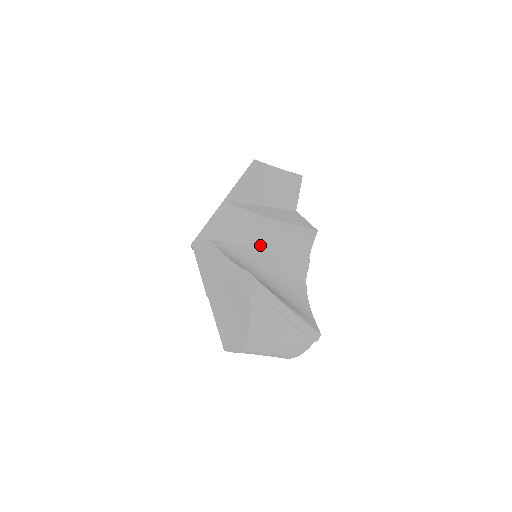
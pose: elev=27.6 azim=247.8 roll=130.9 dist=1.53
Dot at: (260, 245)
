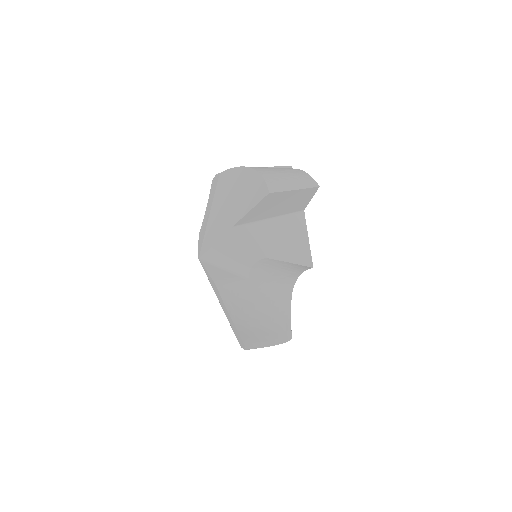
Dot at: (259, 274)
